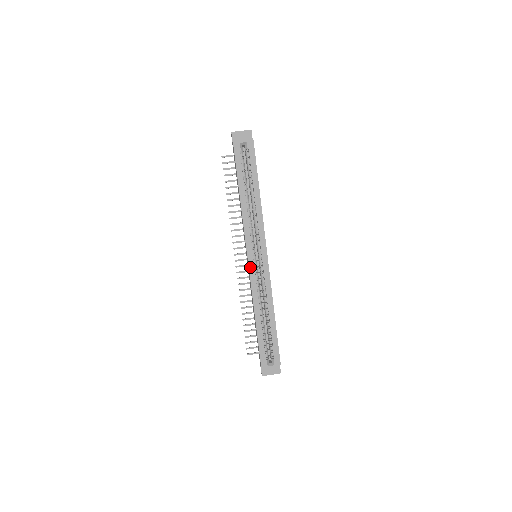
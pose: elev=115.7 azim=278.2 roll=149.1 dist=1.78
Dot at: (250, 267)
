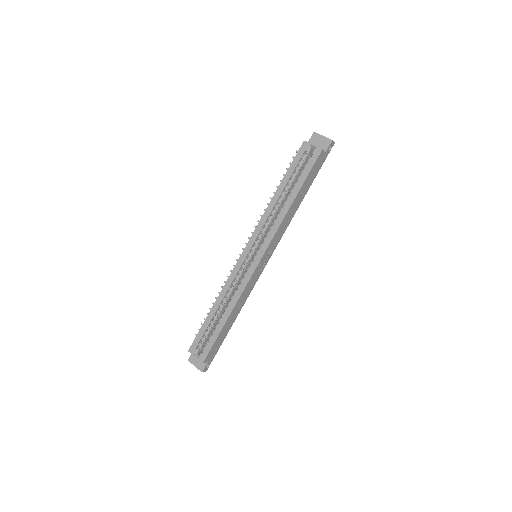
Dot at: (240, 259)
